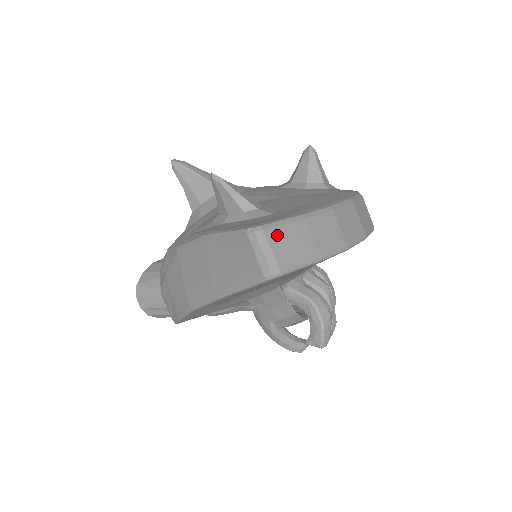
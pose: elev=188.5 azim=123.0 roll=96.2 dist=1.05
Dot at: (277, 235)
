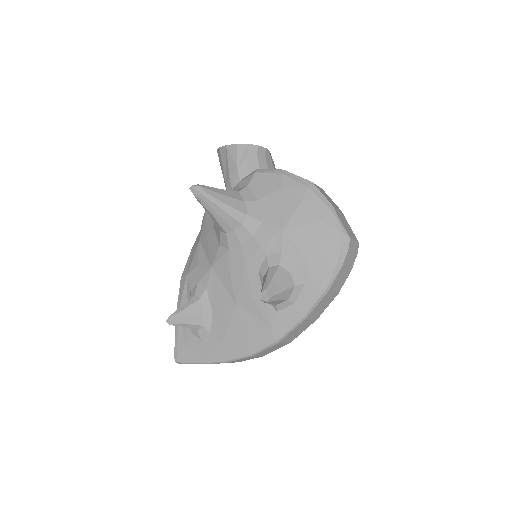
Dot at: occluded
